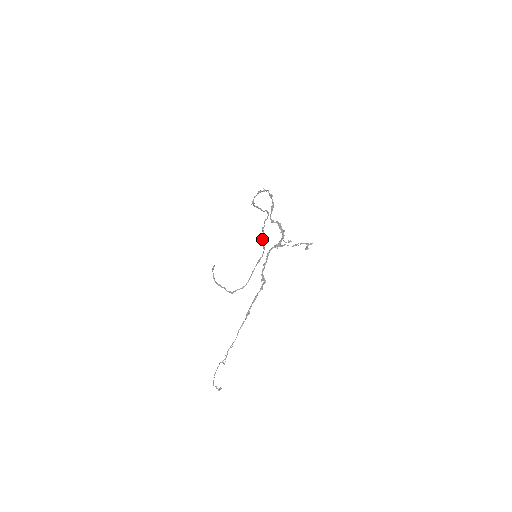
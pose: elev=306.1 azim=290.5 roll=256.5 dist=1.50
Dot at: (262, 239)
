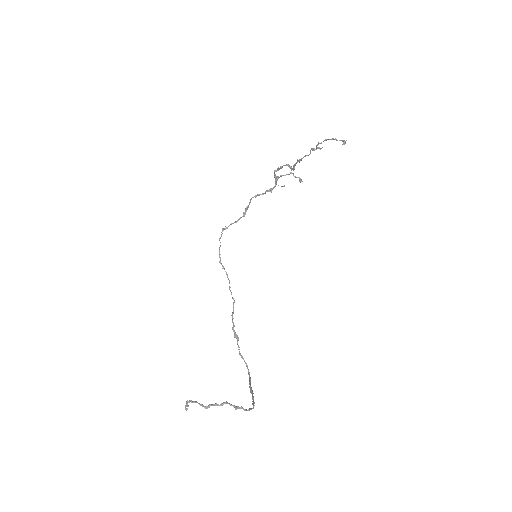
Dot at: occluded
